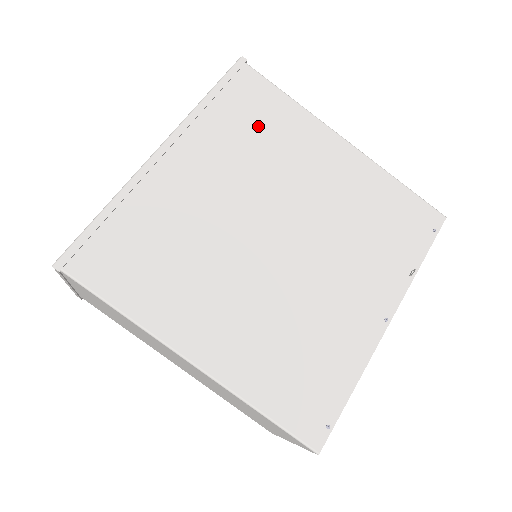
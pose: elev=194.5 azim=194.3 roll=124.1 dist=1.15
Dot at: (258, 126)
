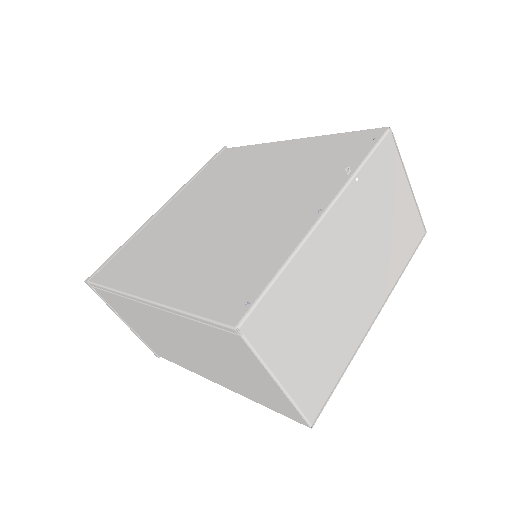
Dot at: (227, 167)
